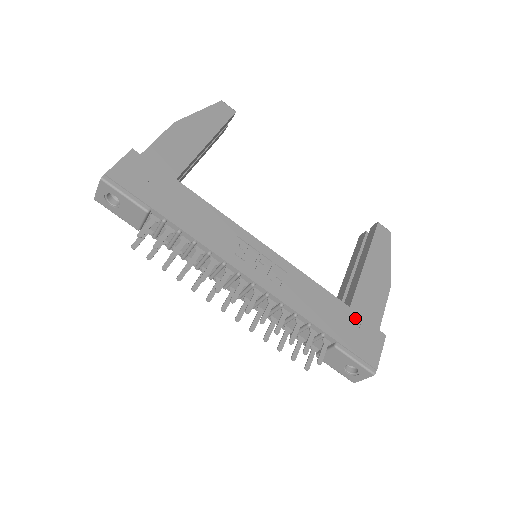
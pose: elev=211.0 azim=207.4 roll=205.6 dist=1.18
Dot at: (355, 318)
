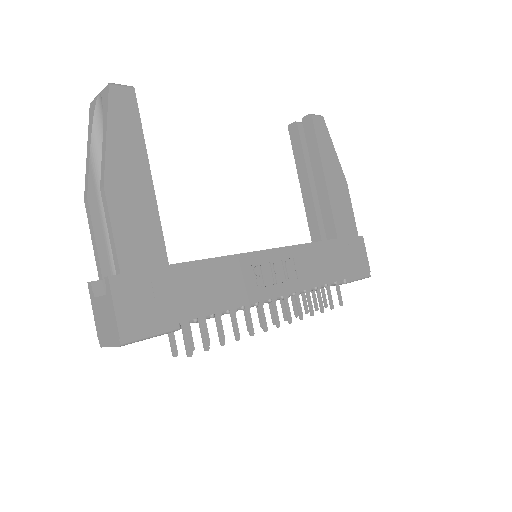
Dot at: (344, 244)
